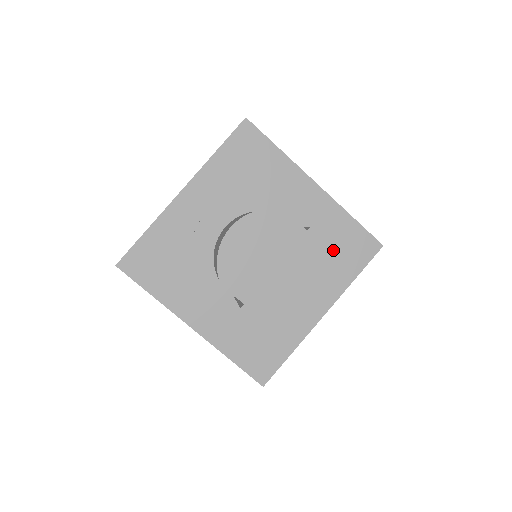
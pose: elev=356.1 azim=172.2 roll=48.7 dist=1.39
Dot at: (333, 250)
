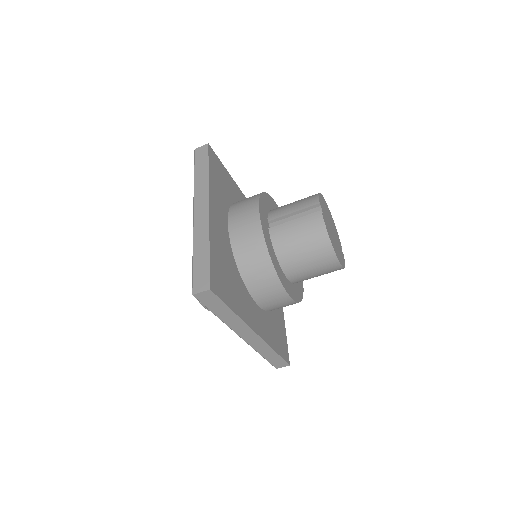
Dot at: (274, 323)
